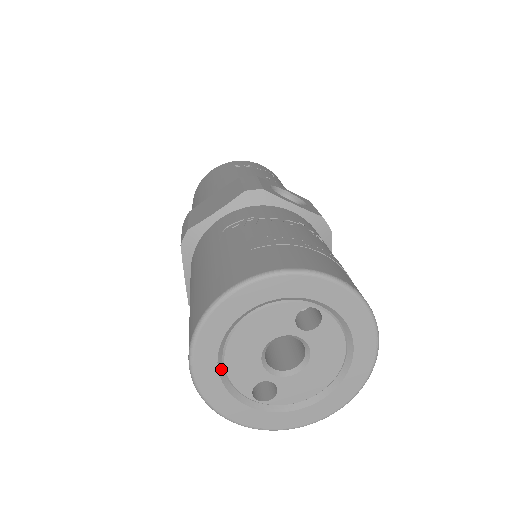
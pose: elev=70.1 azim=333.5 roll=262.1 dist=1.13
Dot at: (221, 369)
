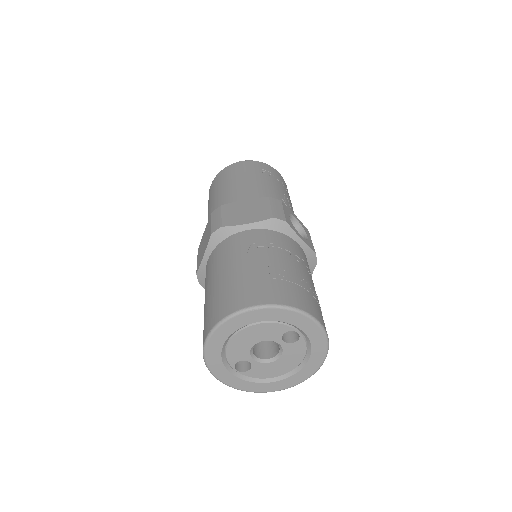
Dot at: (224, 346)
